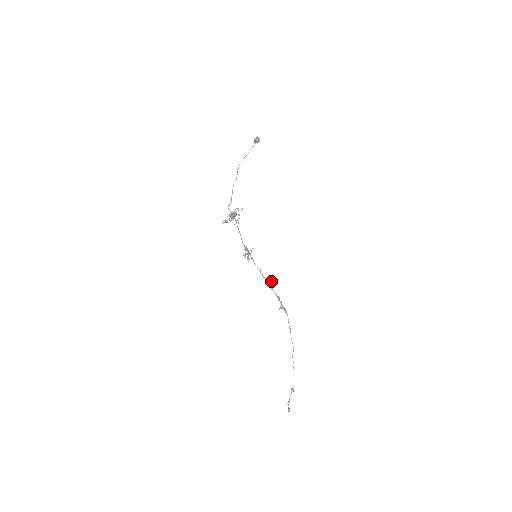
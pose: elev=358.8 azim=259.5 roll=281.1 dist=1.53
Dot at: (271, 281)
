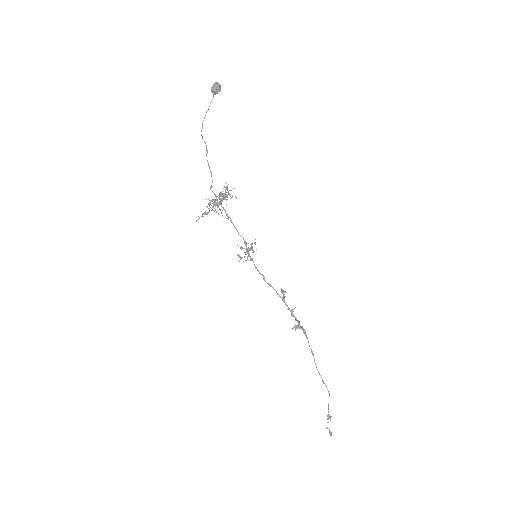
Dot at: (281, 289)
